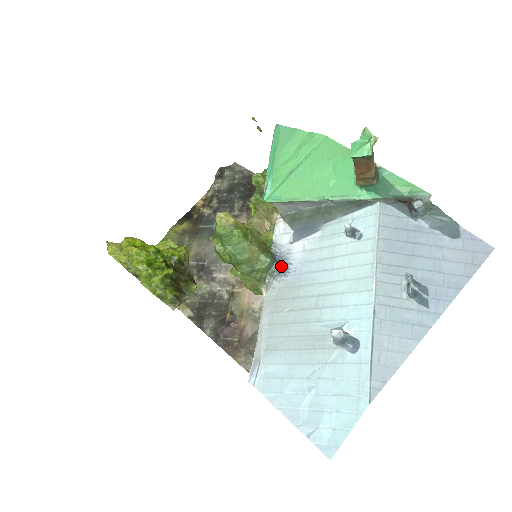
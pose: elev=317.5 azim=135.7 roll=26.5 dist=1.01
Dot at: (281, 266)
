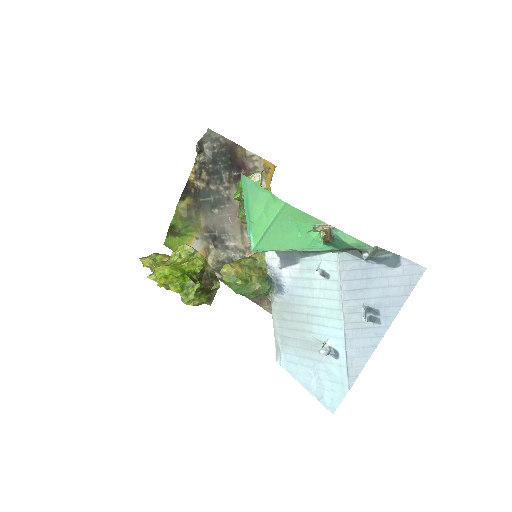
Dot at: (277, 286)
